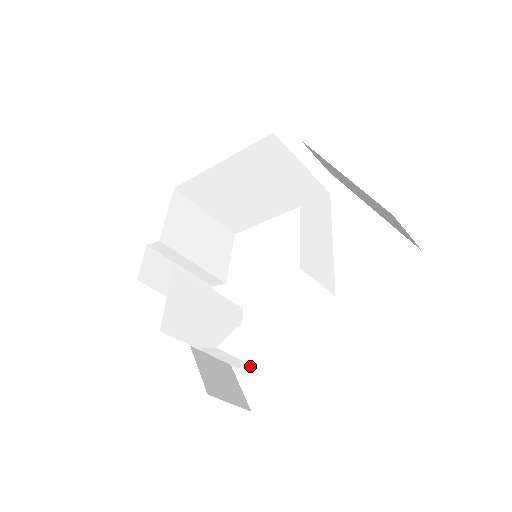
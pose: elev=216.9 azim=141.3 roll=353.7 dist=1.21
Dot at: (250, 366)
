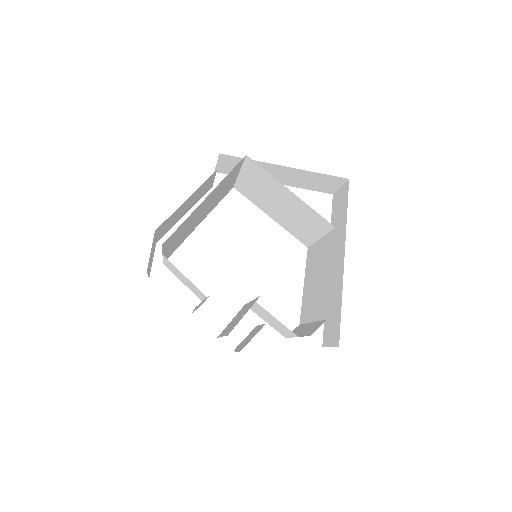
Dot at: (298, 327)
